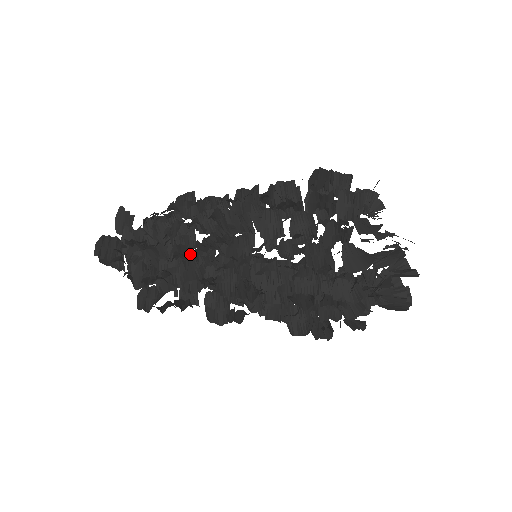
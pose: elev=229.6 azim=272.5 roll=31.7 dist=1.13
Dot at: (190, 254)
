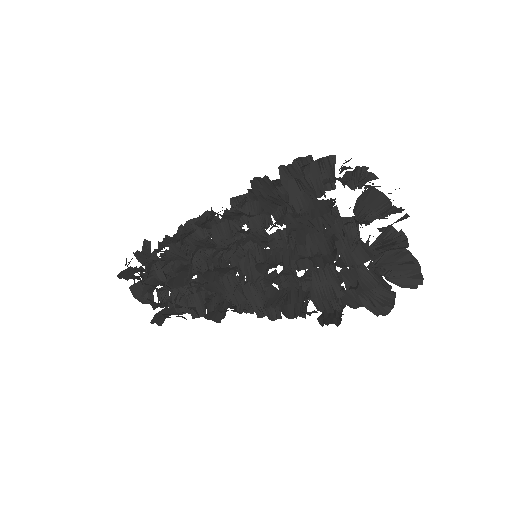
Dot at: (188, 258)
